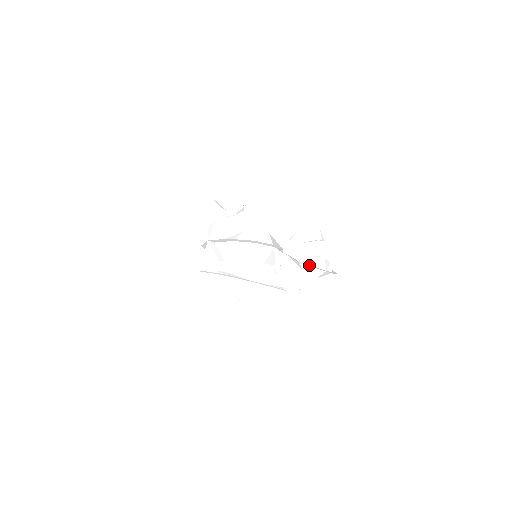
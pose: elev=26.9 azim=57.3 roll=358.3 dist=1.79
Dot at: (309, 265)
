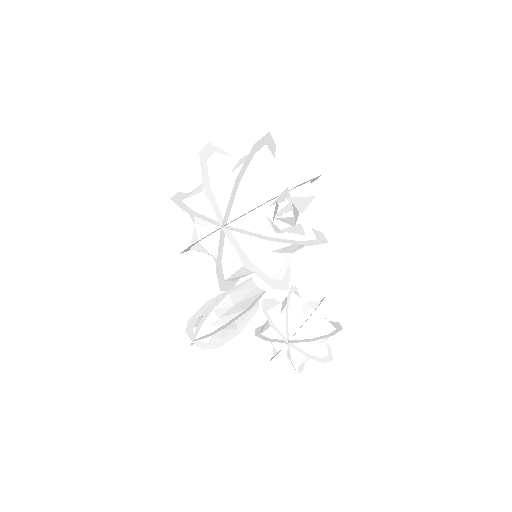
Dot at: occluded
